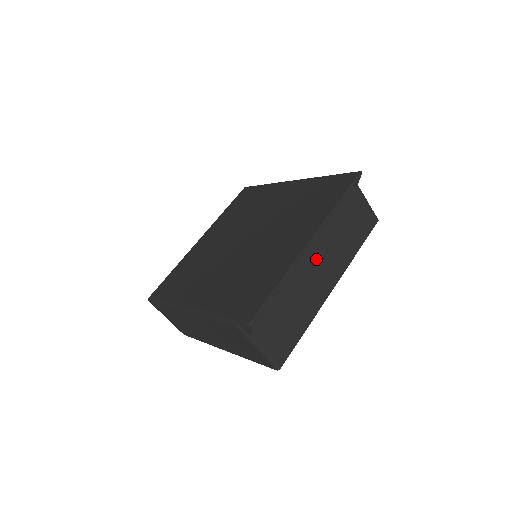
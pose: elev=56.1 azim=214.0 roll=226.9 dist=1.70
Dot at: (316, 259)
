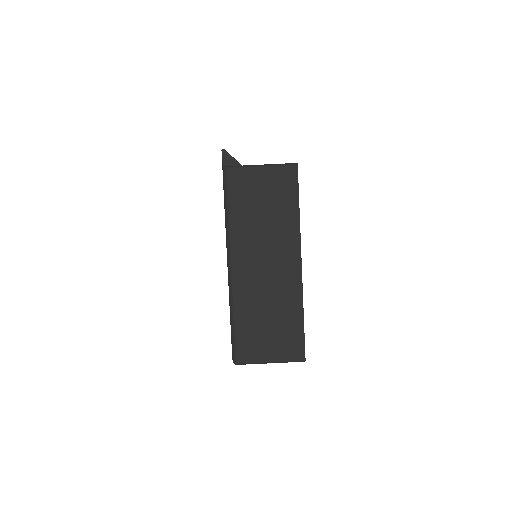
Dot at: occluded
